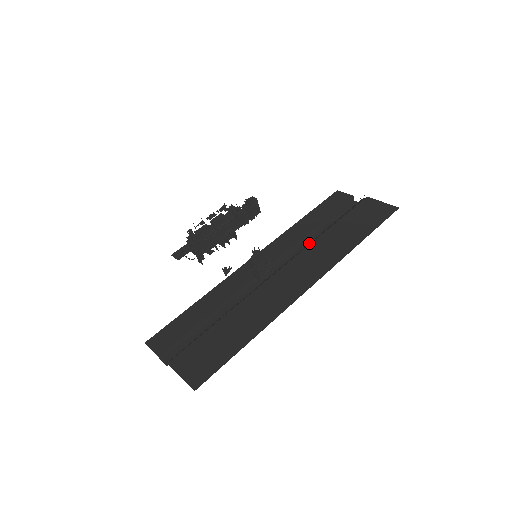
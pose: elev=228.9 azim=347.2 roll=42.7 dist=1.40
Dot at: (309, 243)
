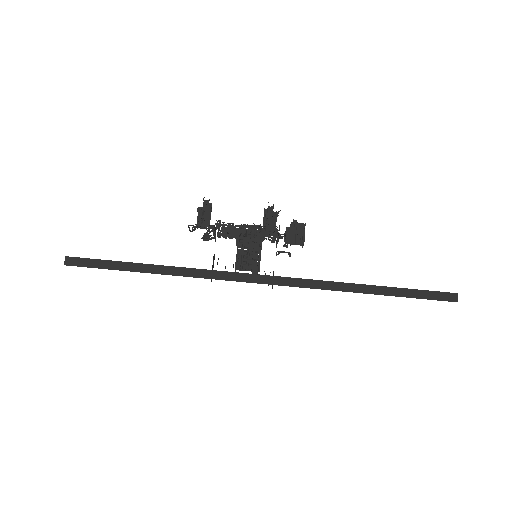
Dot at: occluded
